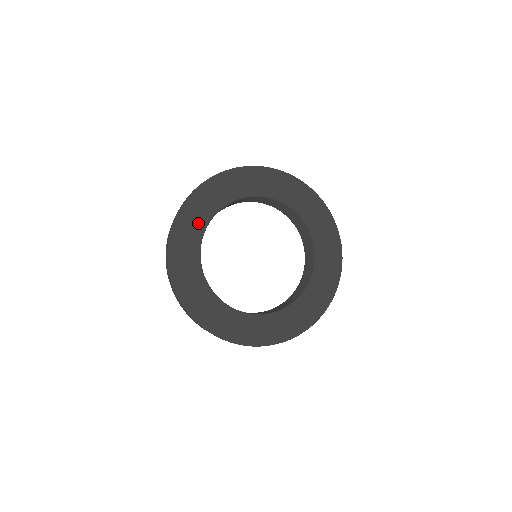
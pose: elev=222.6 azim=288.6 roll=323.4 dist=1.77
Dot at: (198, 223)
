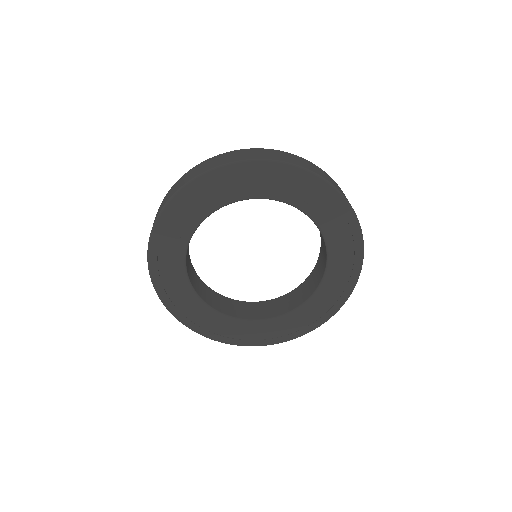
Dot at: (195, 213)
